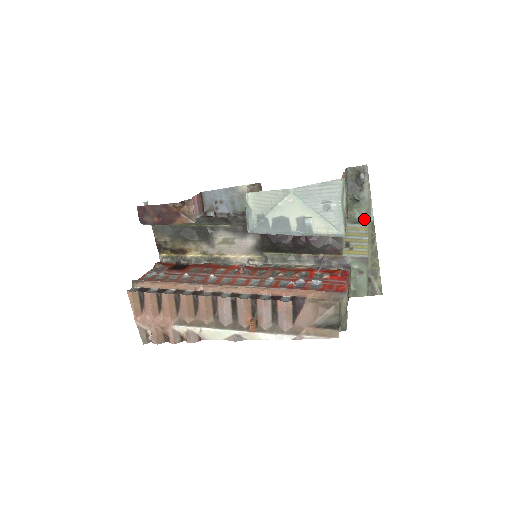
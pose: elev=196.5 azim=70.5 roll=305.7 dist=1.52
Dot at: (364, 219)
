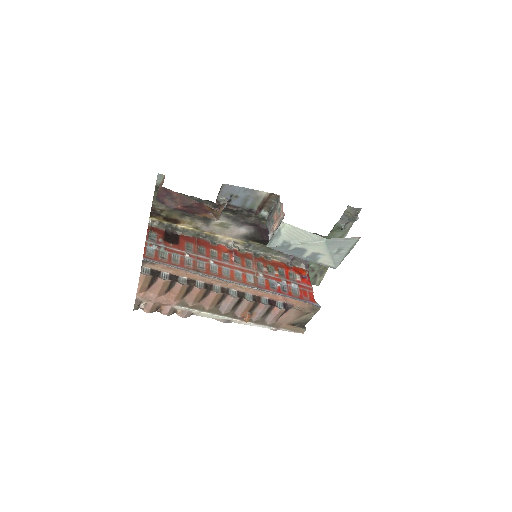
Dot at: occluded
